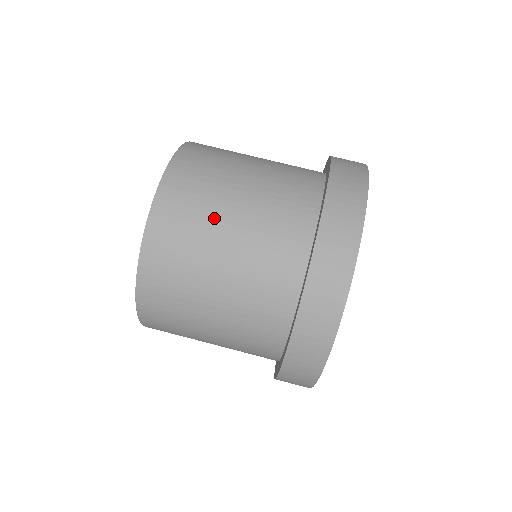
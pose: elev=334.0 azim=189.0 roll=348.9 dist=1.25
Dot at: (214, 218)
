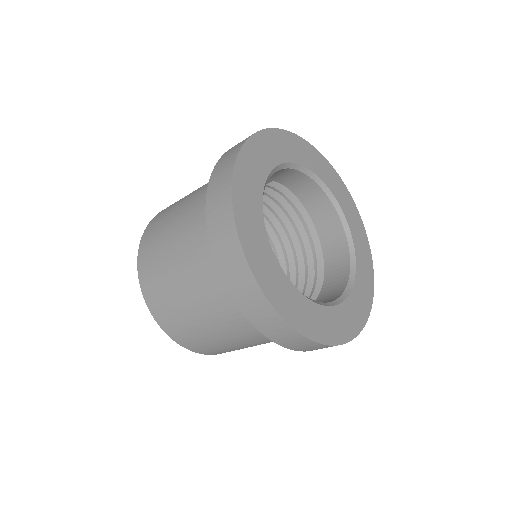
Dot at: (167, 231)
